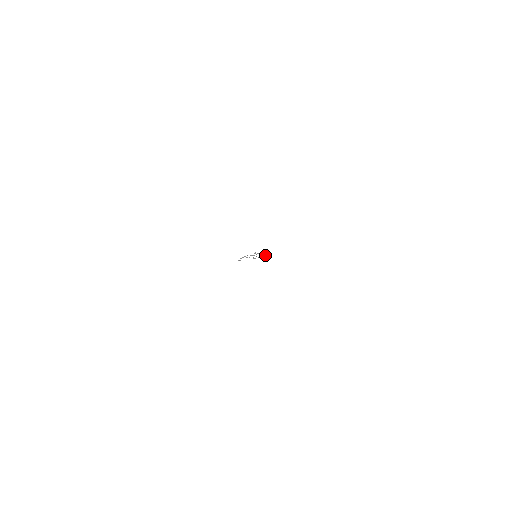
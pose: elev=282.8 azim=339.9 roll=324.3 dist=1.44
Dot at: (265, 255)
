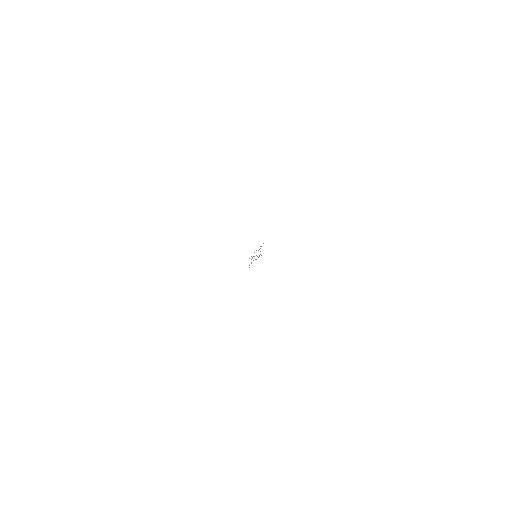
Dot at: occluded
